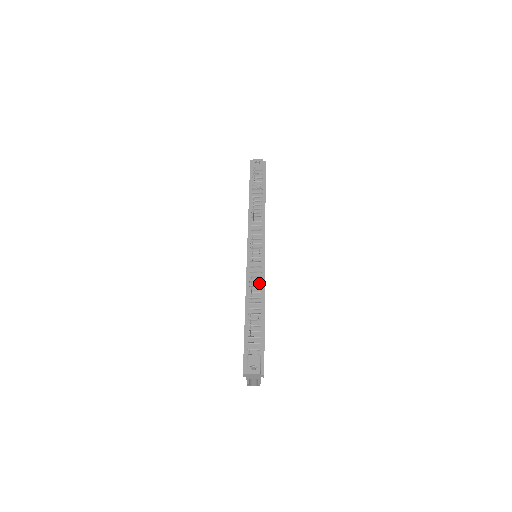
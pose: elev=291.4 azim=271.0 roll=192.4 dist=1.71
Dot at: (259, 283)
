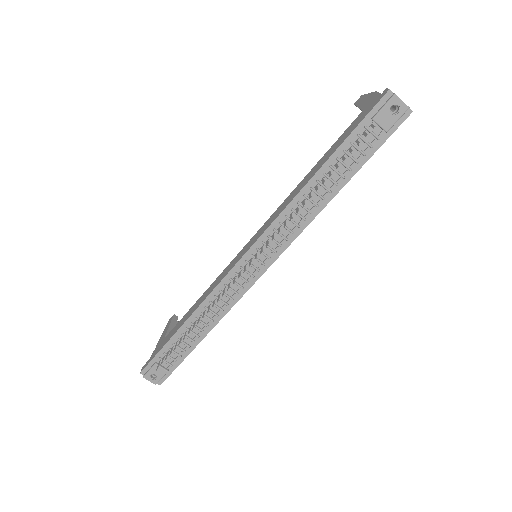
Dot at: (224, 306)
